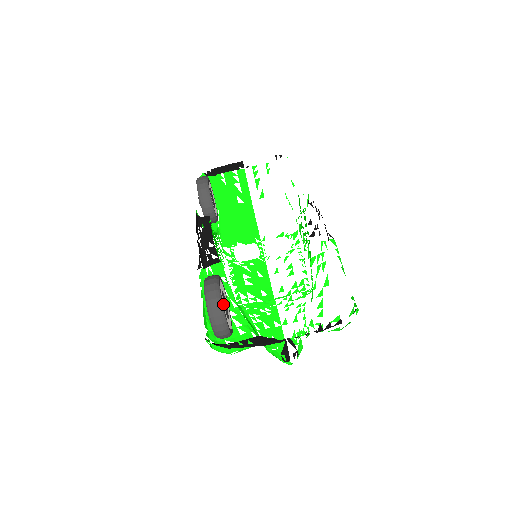
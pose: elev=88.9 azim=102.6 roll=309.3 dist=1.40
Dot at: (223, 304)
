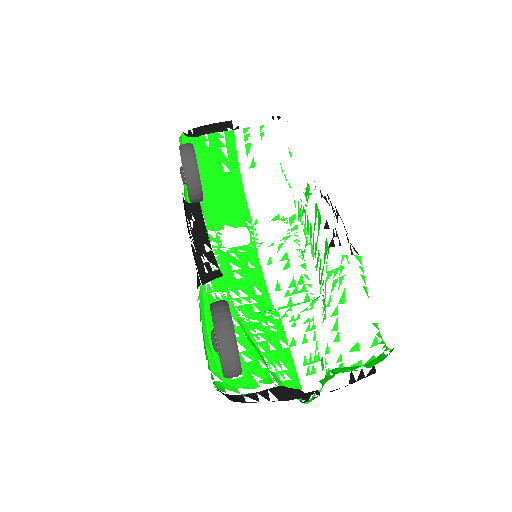
Dot at: occluded
